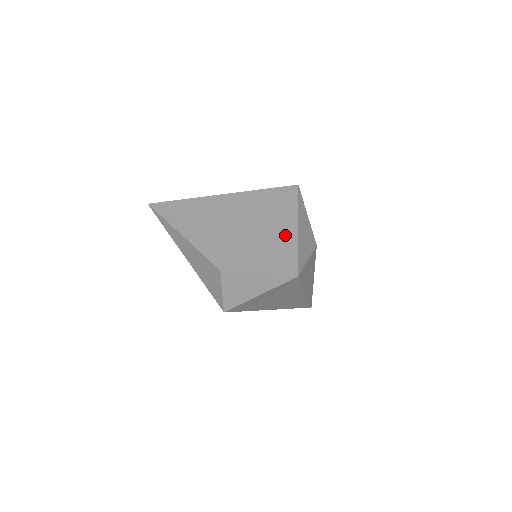
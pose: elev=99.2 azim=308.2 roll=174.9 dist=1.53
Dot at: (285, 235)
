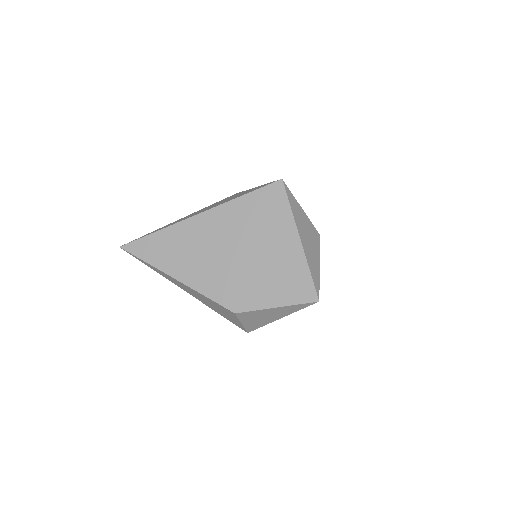
Dot at: (289, 253)
